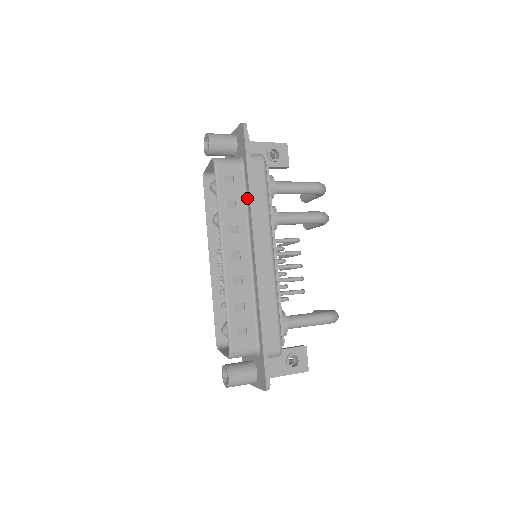
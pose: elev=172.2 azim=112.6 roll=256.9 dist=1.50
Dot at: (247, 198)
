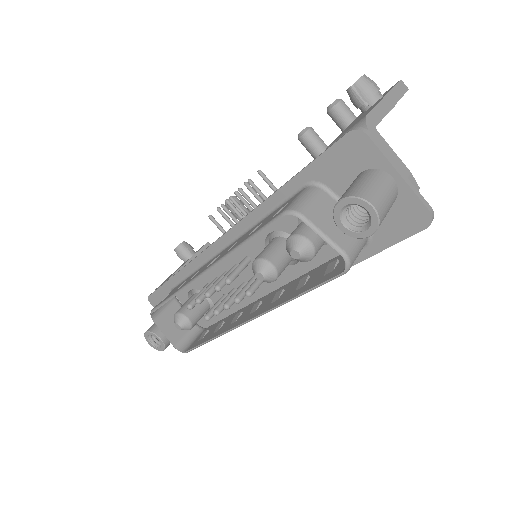
Dot at: occluded
